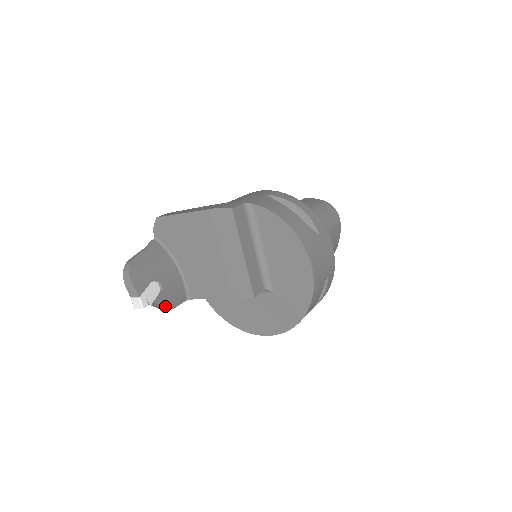
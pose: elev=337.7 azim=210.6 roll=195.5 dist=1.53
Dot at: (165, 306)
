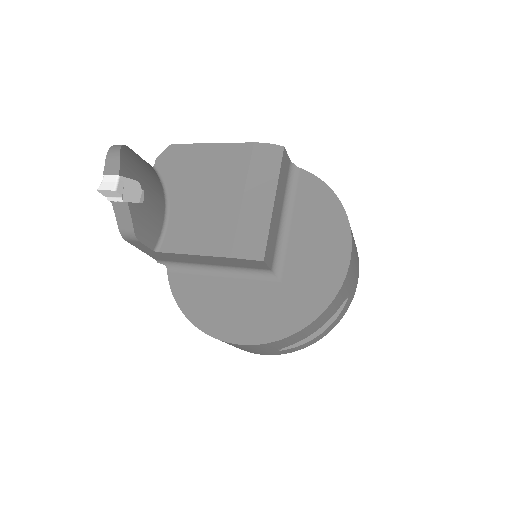
Dot at: (134, 224)
